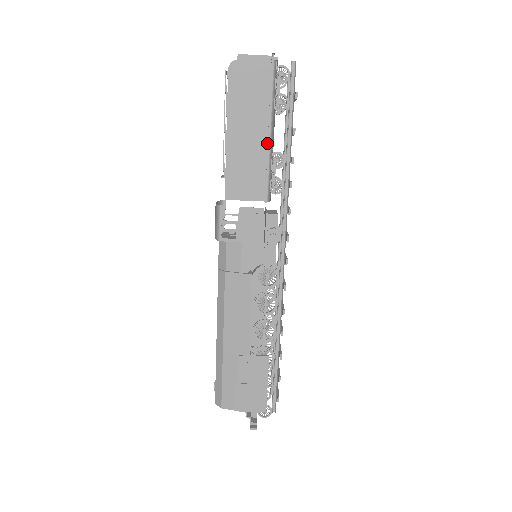
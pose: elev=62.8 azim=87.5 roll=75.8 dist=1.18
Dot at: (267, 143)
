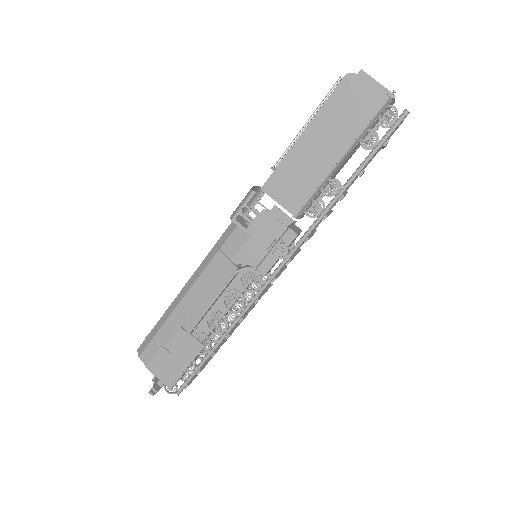
Dot at: (331, 166)
